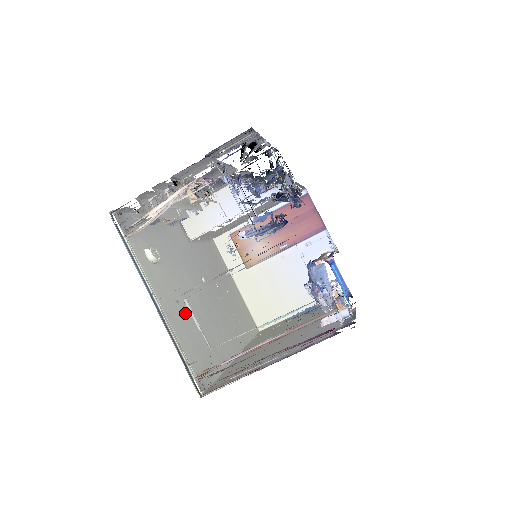
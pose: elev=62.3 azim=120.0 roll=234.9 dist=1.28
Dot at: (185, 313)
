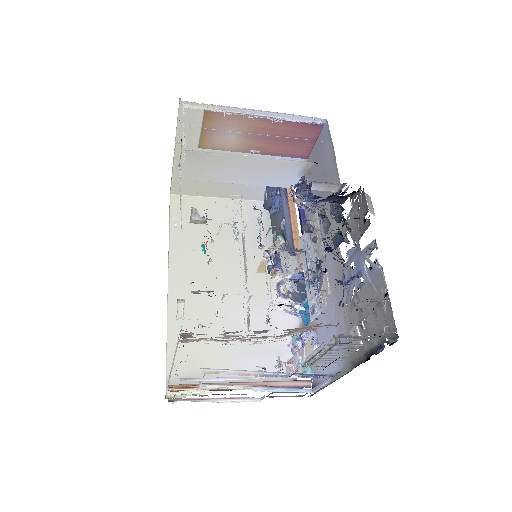
Dot at: occluded
